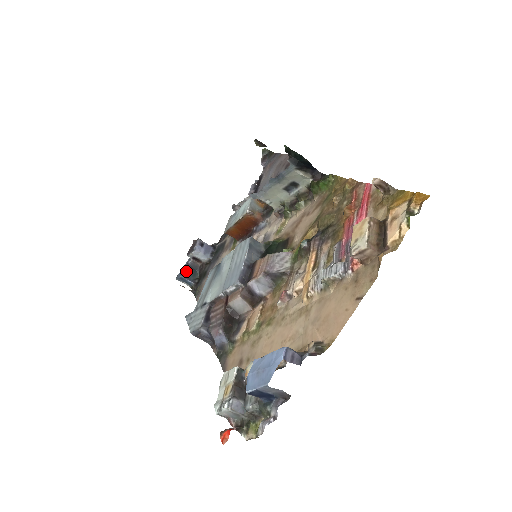
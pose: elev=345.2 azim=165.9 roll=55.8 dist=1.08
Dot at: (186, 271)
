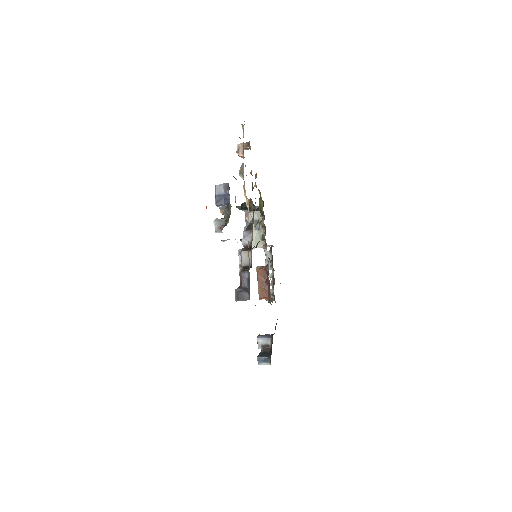
Dot at: (260, 355)
